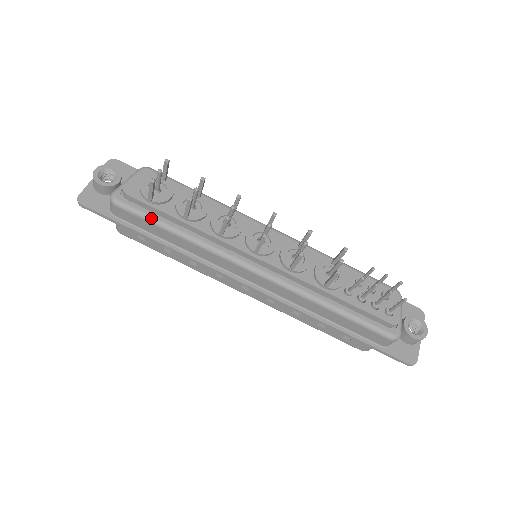
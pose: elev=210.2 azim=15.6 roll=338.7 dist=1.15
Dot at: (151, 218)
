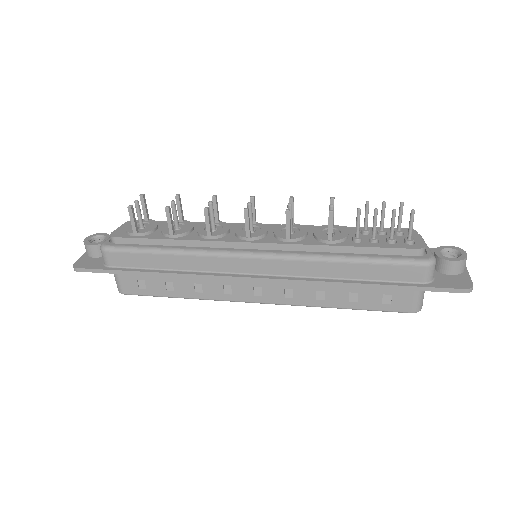
Dot at: (140, 248)
